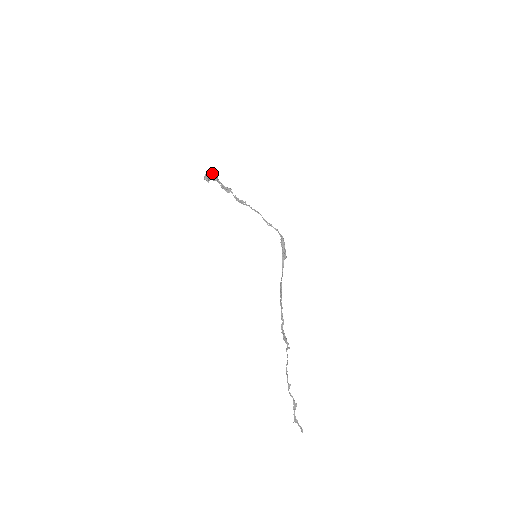
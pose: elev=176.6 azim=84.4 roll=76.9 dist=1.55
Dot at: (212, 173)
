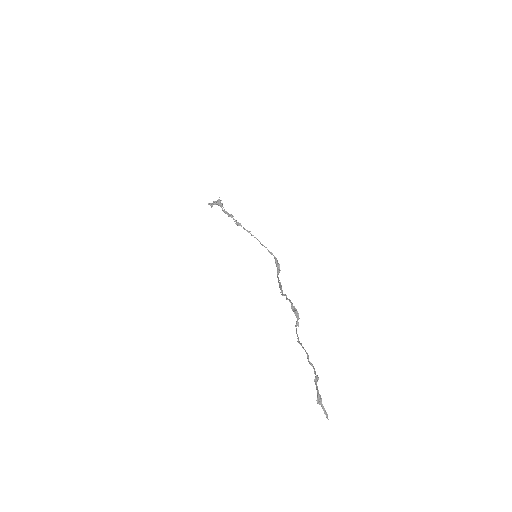
Dot at: (220, 200)
